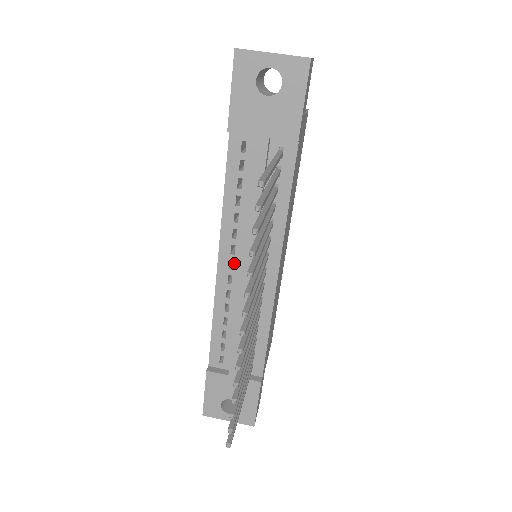
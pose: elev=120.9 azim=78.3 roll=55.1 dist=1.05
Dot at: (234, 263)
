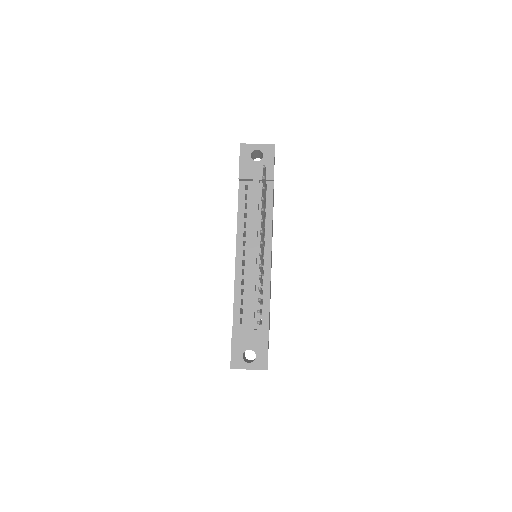
Dot at: (245, 252)
